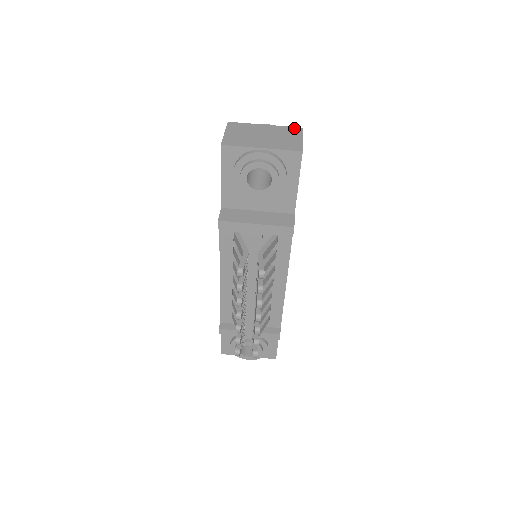
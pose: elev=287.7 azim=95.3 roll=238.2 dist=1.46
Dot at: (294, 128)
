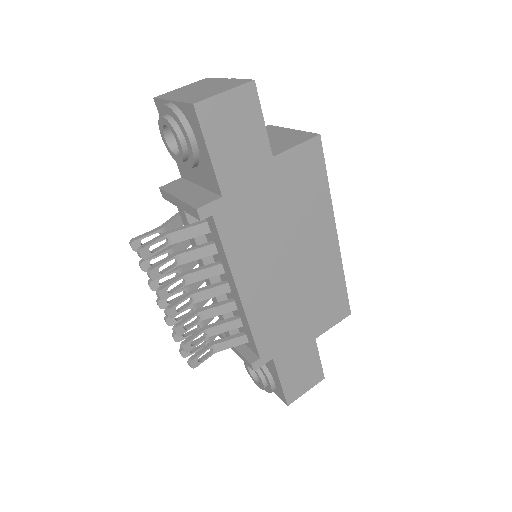
Dot at: (245, 80)
